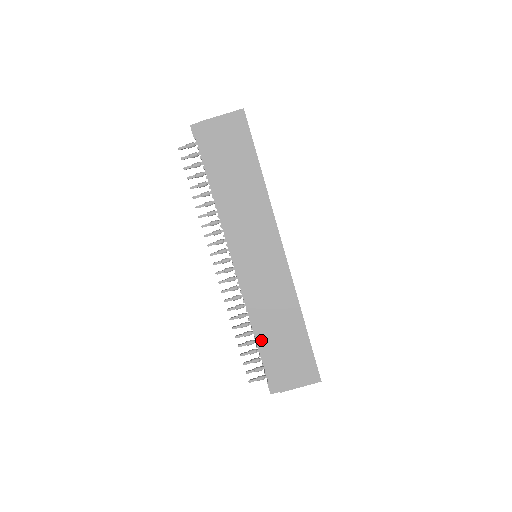
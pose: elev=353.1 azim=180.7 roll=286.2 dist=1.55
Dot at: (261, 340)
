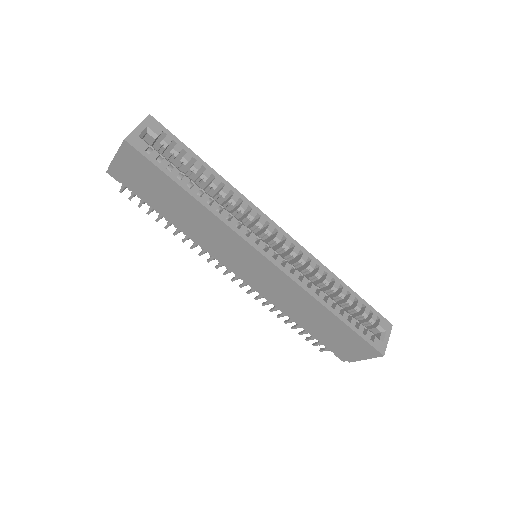
Dot at: (305, 327)
